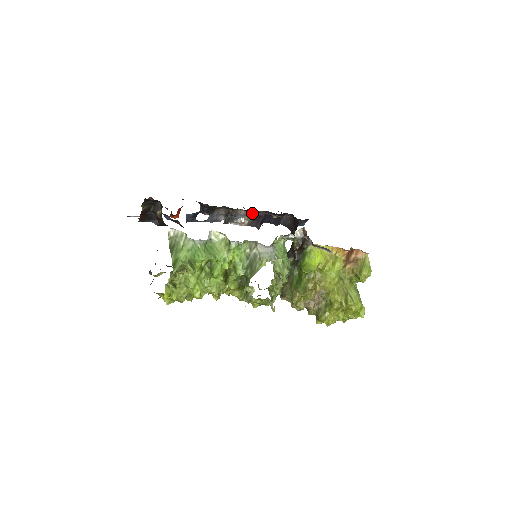
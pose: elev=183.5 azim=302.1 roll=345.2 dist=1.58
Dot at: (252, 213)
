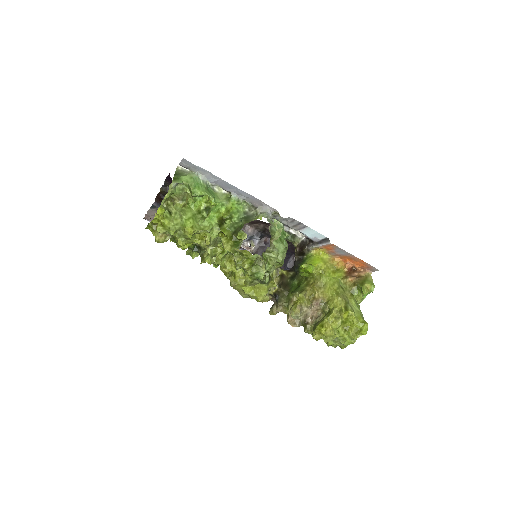
Dot at: (259, 235)
